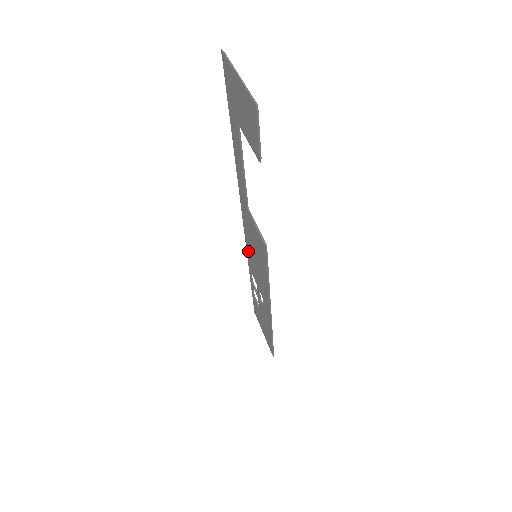
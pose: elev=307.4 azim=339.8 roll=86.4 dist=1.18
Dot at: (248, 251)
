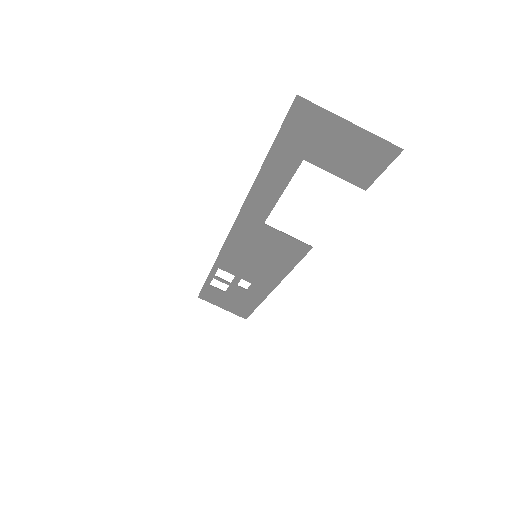
Dot at: (227, 255)
